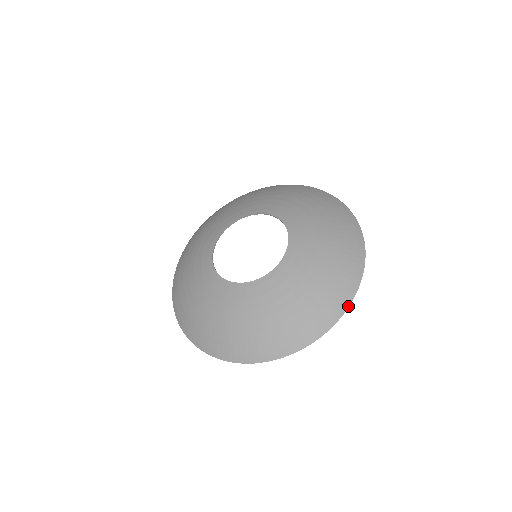
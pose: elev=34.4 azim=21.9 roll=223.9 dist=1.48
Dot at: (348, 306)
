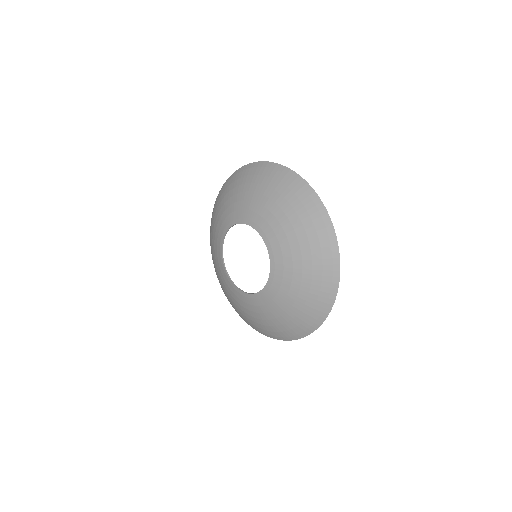
Dot at: (277, 339)
